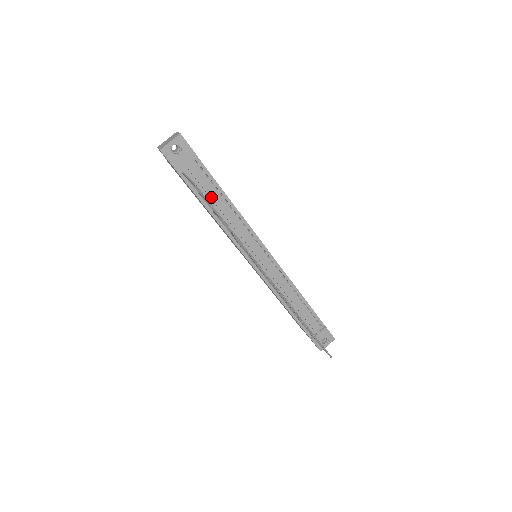
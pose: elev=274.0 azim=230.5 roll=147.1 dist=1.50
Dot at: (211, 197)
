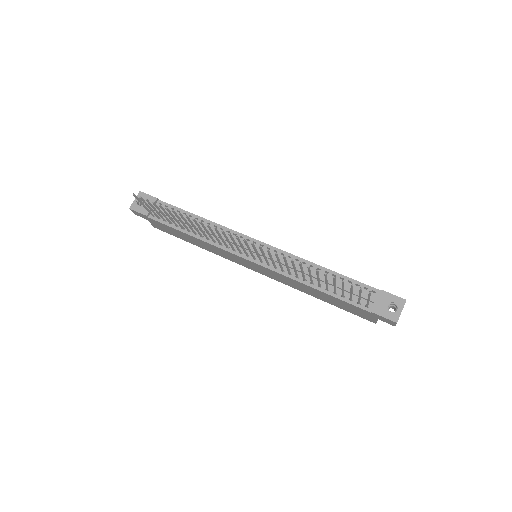
Dot at: occluded
